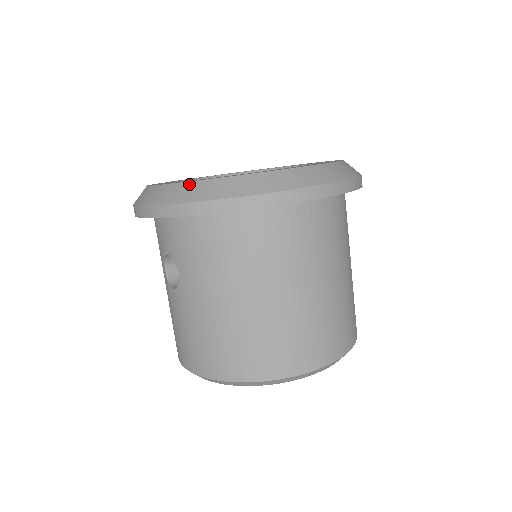
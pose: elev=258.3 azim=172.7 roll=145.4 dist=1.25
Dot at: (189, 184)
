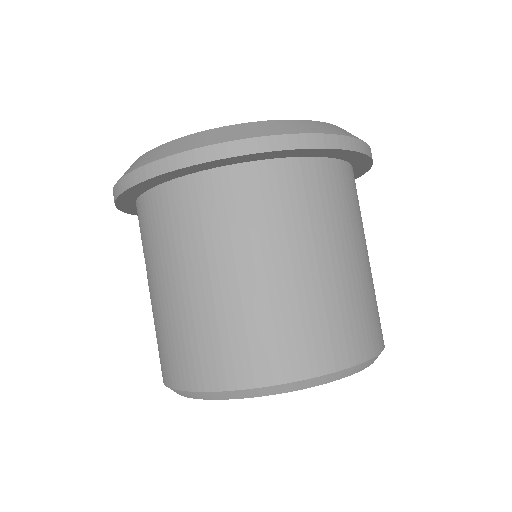
Dot at: (136, 160)
